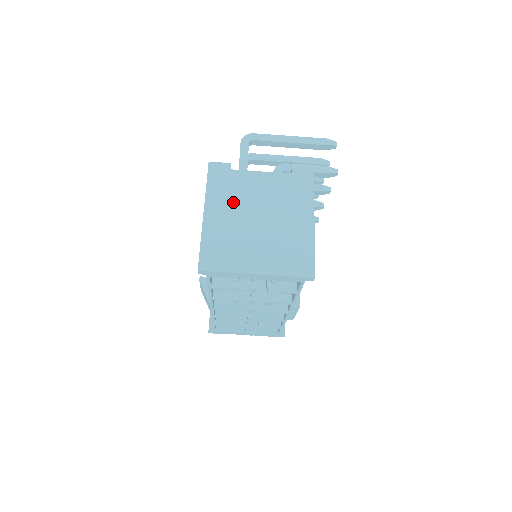
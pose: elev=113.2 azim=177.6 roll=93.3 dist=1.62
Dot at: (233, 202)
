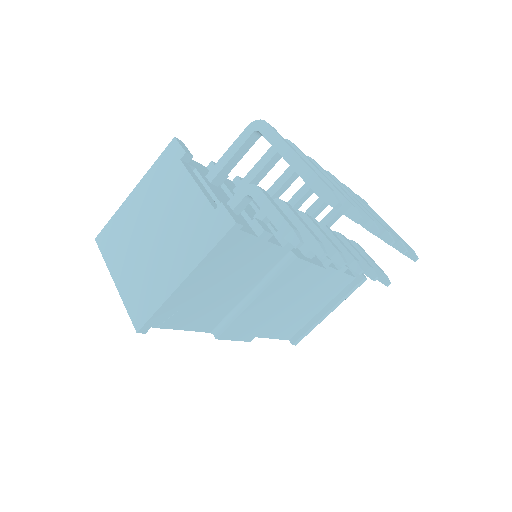
Dot at: (154, 198)
